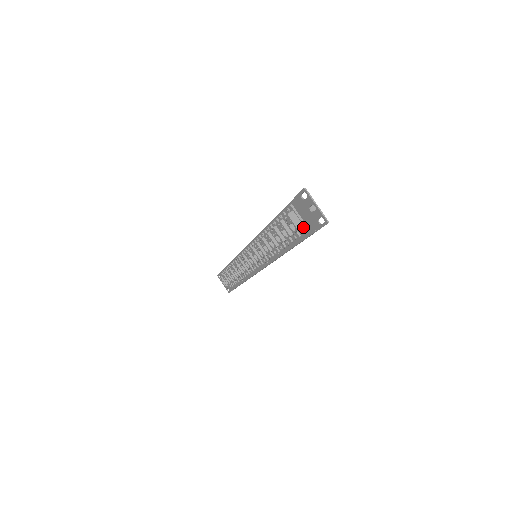
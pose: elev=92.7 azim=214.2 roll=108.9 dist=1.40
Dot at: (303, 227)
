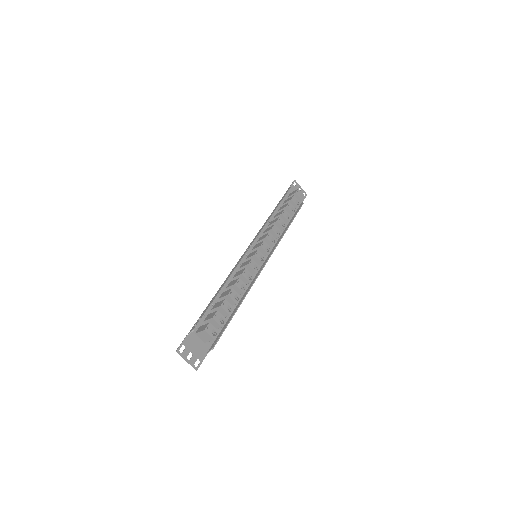
Dot at: (205, 342)
